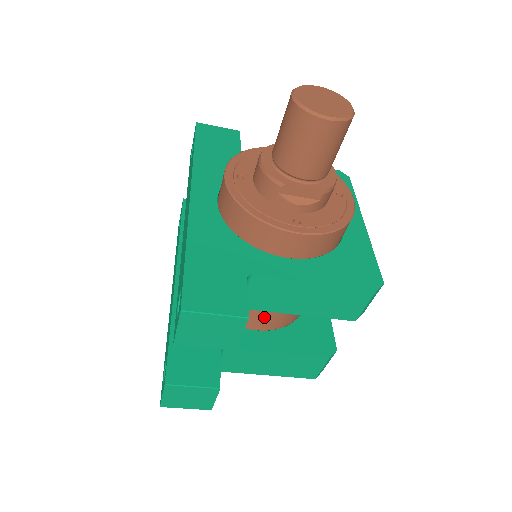
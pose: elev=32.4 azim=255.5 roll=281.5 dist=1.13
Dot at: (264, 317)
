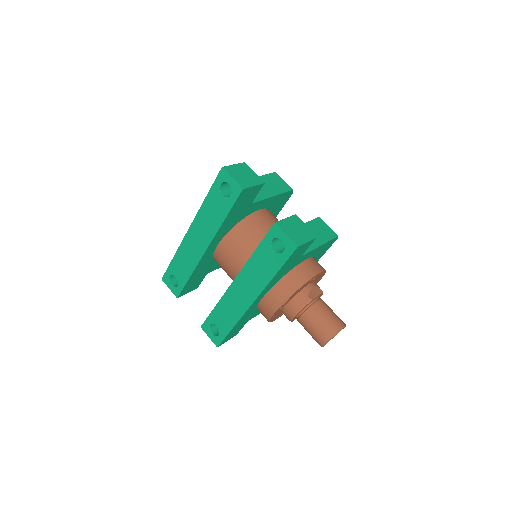
Dot at: occluded
